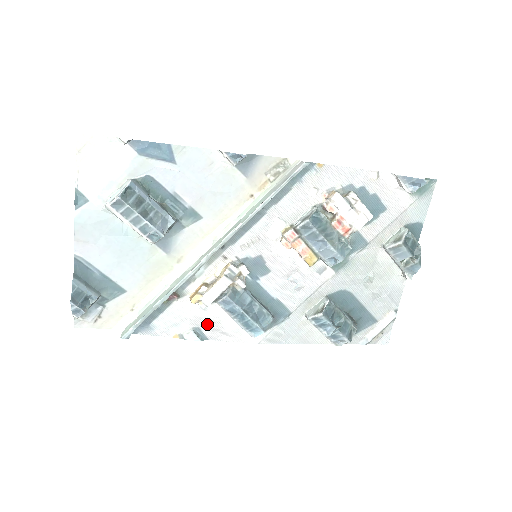
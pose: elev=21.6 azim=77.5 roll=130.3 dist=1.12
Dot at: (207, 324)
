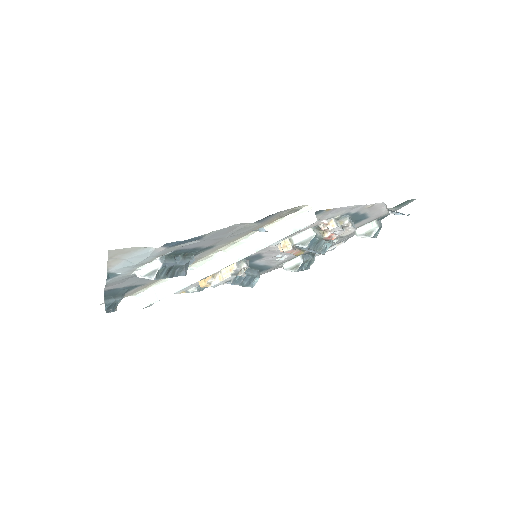
Dot at: occluded
